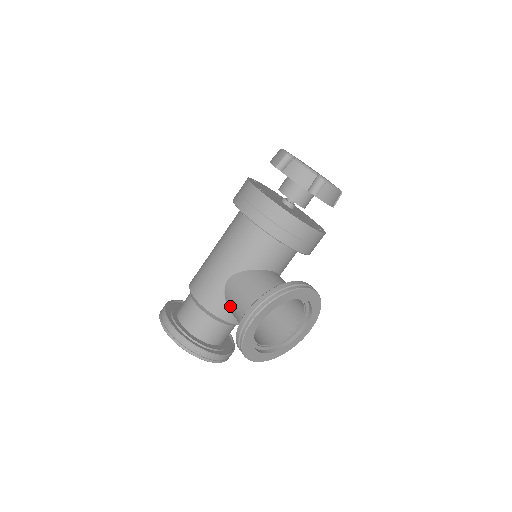
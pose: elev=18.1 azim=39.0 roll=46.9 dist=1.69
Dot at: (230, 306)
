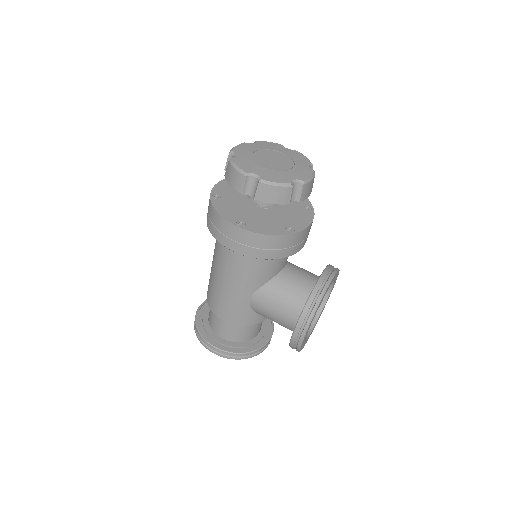
Dot at: occluded
